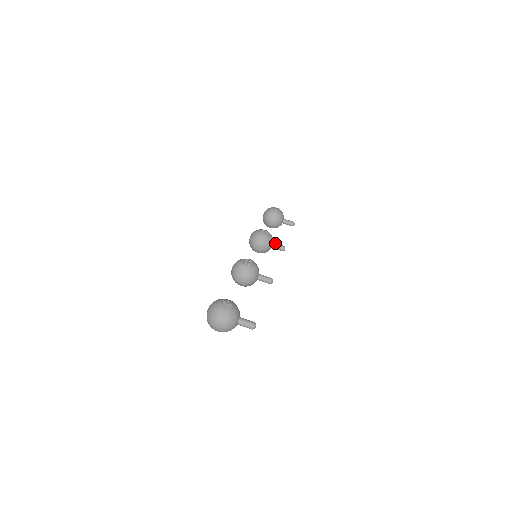
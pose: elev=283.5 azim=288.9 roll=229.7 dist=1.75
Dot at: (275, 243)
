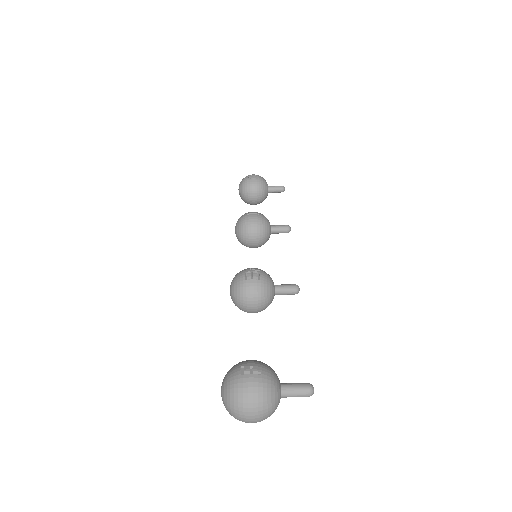
Dot at: (273, 225)
